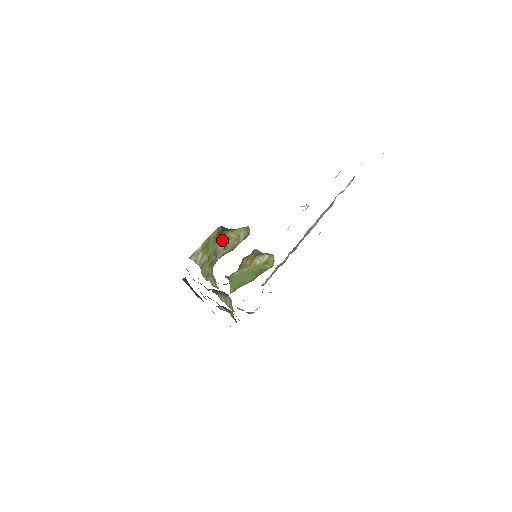
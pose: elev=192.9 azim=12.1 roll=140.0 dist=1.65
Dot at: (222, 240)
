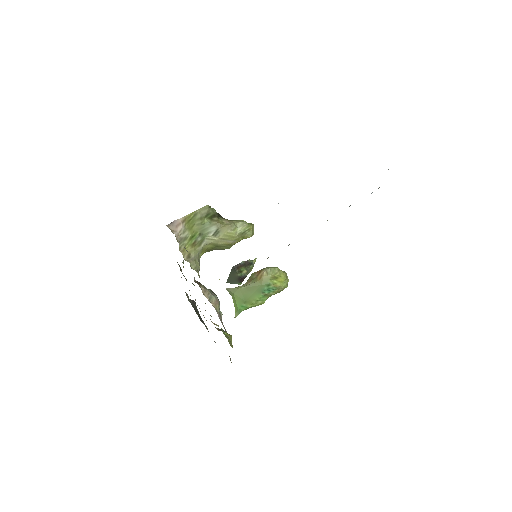
Dot at: (213, 223)
